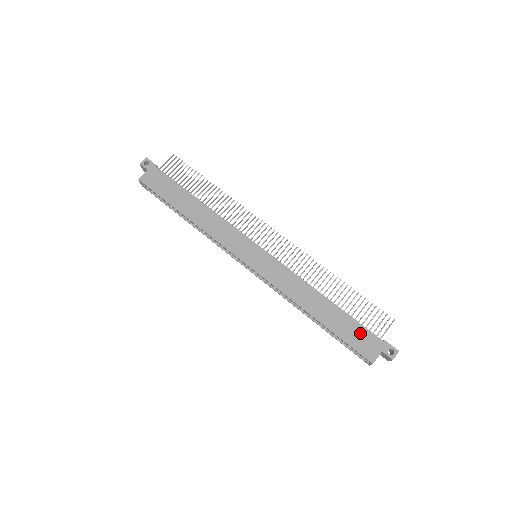
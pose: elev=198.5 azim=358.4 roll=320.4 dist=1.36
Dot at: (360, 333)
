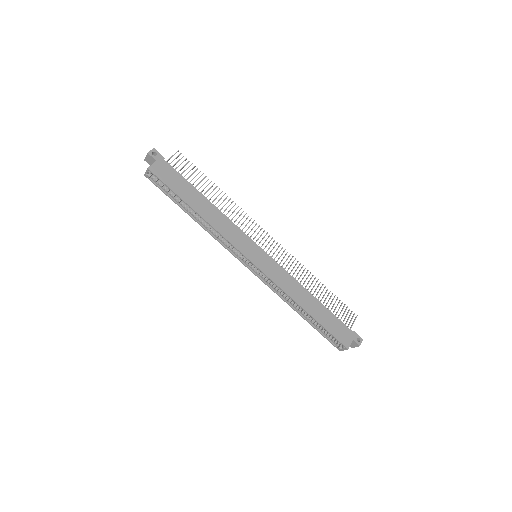
Dot at: (338, 325)
